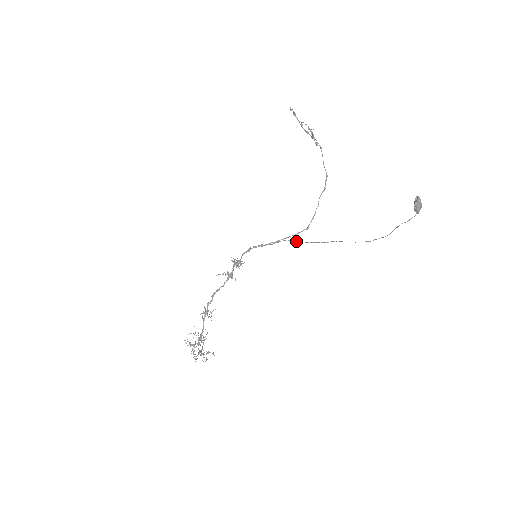
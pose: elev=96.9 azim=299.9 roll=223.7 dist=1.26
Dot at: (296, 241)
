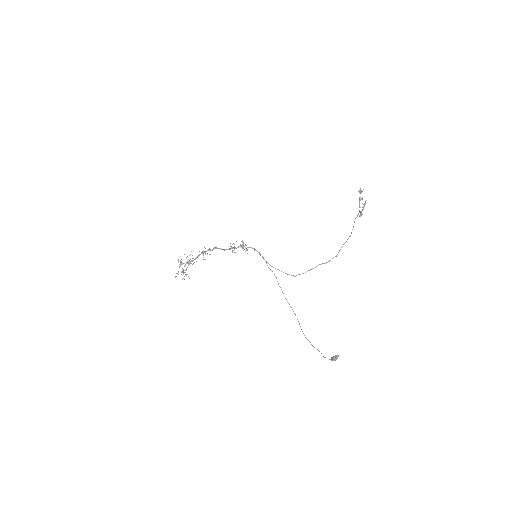
Dot at: (278, 283)
